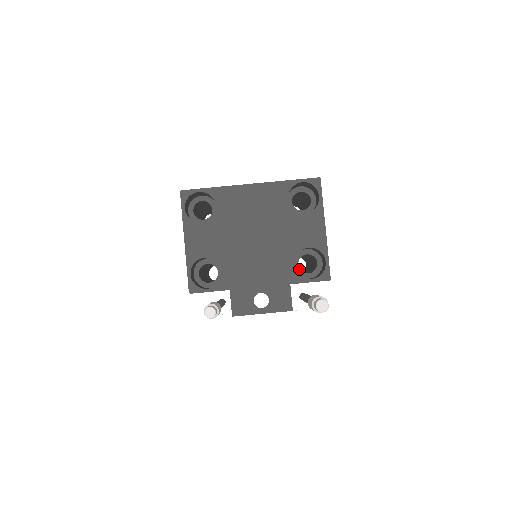
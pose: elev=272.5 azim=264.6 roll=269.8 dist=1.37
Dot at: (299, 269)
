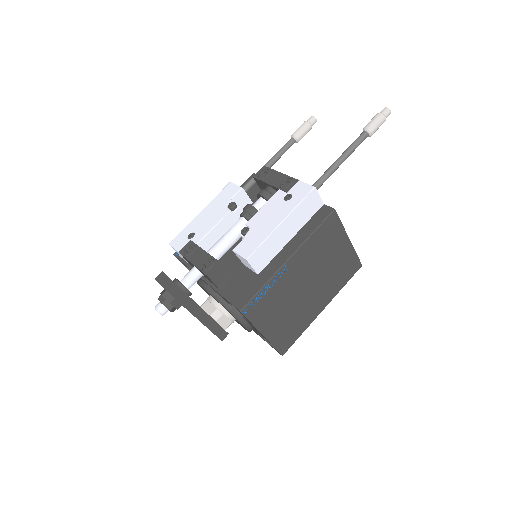
Dot at: occluded
